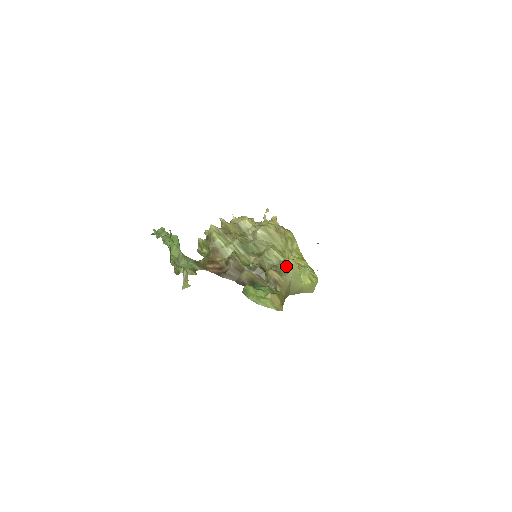
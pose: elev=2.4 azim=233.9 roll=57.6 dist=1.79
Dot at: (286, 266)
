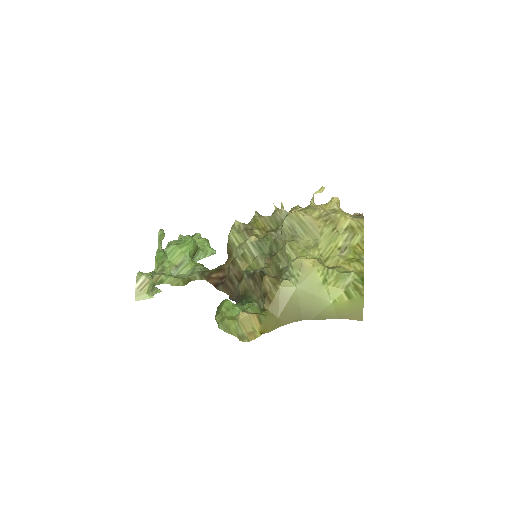
Dot at: (292, 269)
